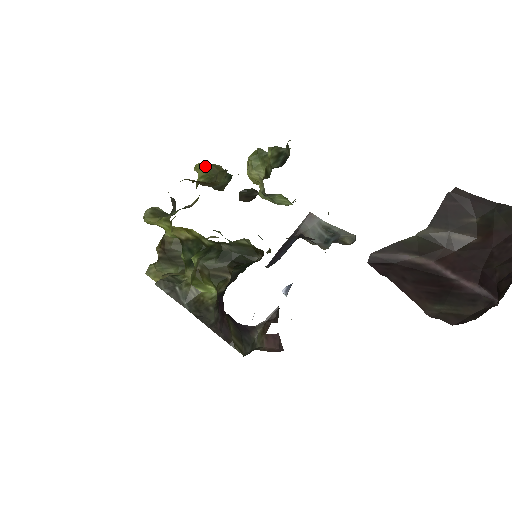
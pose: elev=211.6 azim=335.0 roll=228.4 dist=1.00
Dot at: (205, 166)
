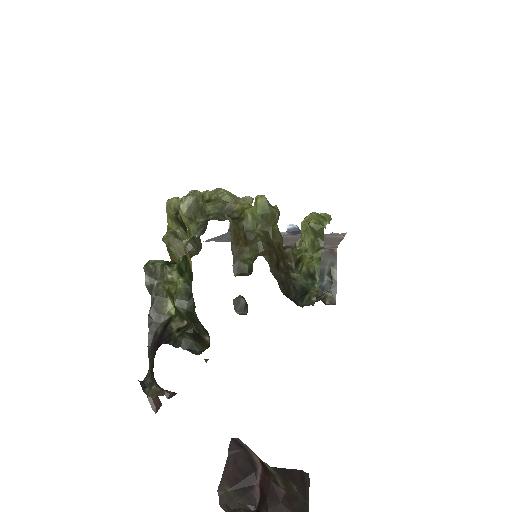
Dot at: (265, 207)
